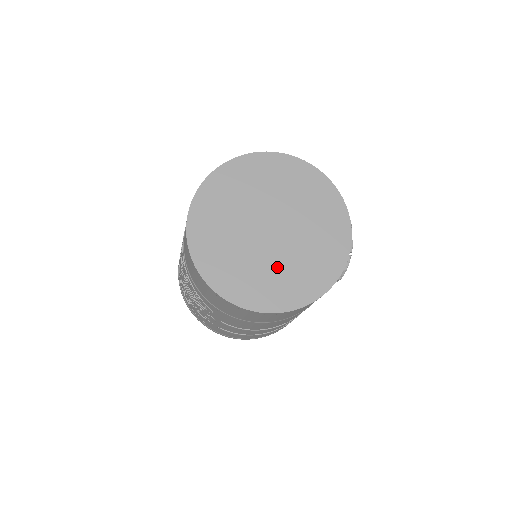
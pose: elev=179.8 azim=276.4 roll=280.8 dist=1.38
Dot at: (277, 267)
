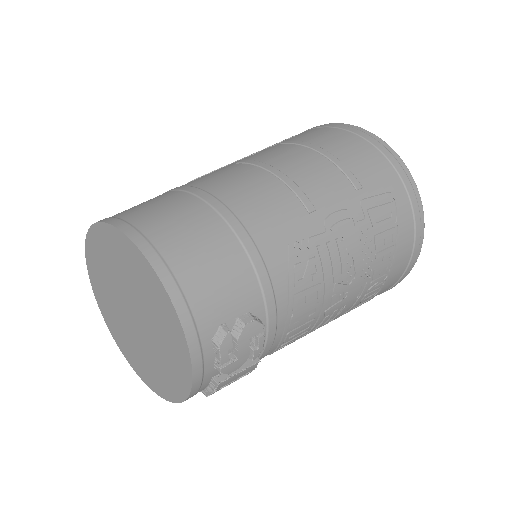
Dot at: (136, 345)
